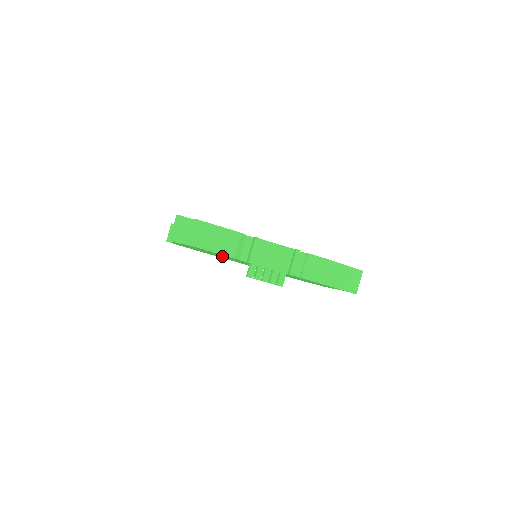
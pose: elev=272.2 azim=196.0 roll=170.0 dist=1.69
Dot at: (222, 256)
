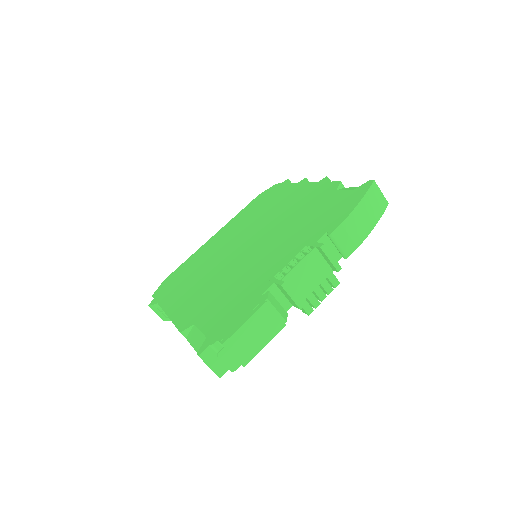
Dot at: occluded
